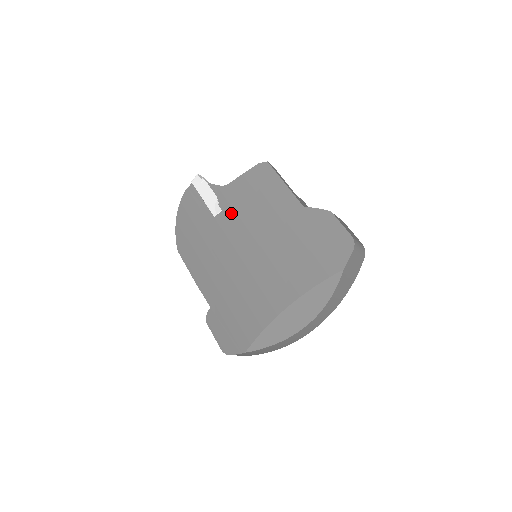
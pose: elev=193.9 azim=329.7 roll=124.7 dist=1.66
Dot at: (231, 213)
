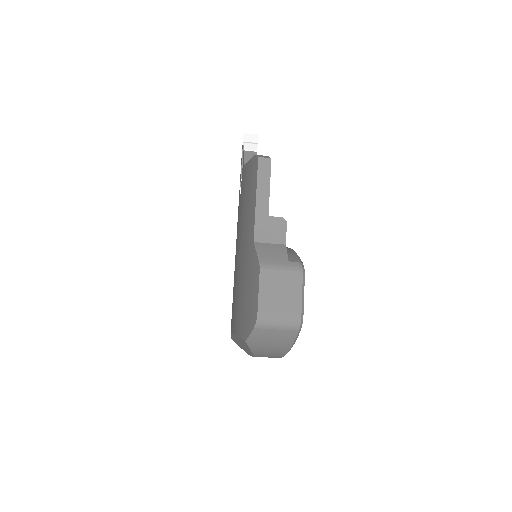
Dot at: (240, 202)
